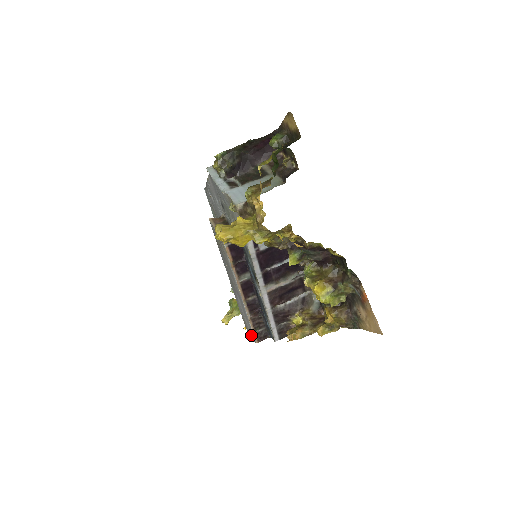
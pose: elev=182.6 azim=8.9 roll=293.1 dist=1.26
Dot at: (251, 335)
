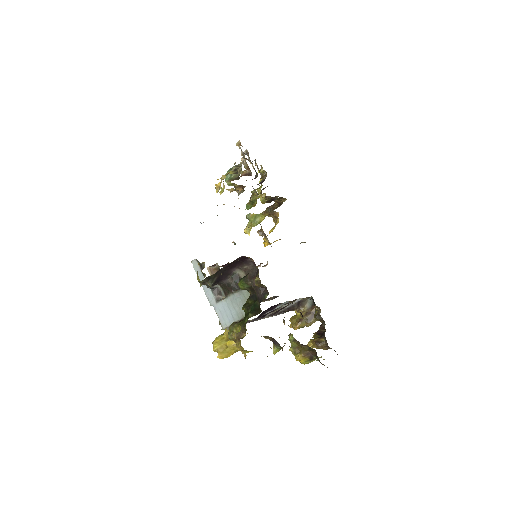
Dot at: occluded
